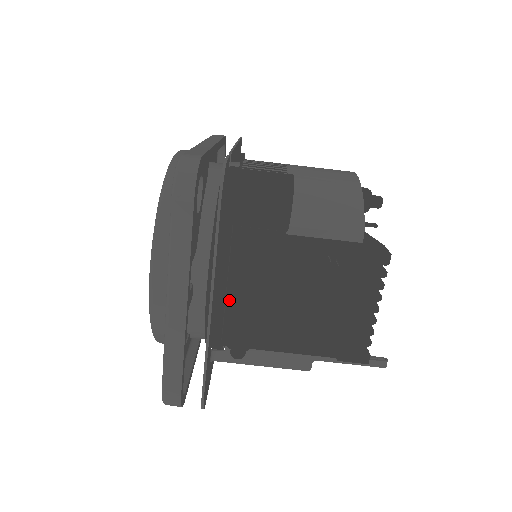
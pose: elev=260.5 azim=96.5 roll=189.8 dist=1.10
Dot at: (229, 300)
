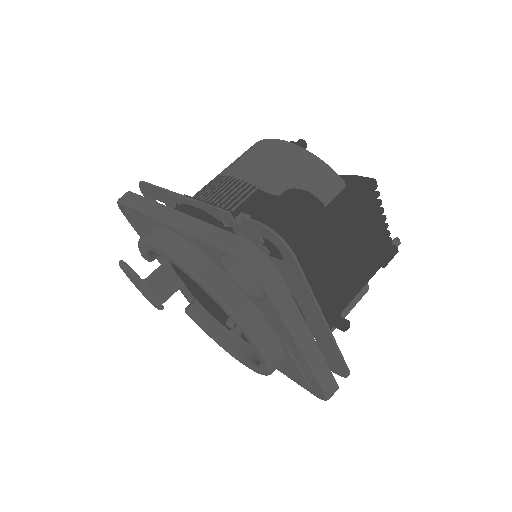
Dot at: occluded
